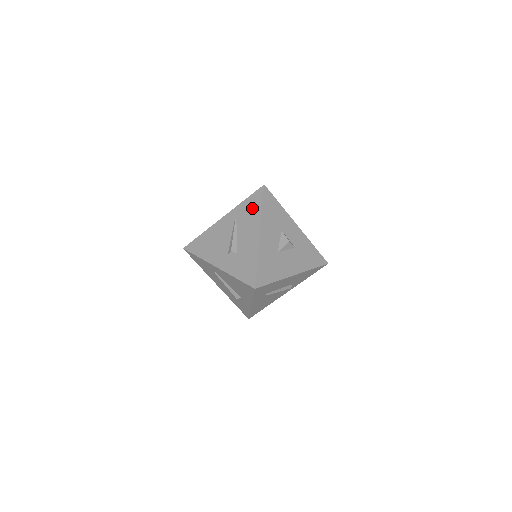
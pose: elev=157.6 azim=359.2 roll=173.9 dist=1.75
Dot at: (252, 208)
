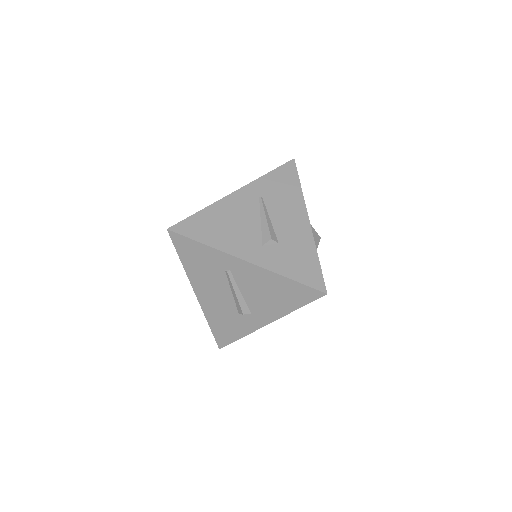
Dot at: (285, 185)
